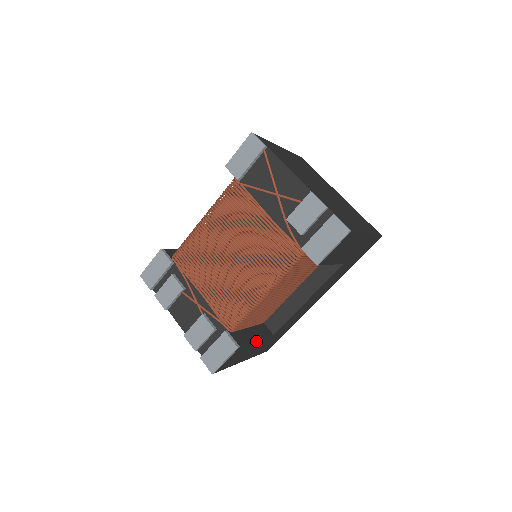
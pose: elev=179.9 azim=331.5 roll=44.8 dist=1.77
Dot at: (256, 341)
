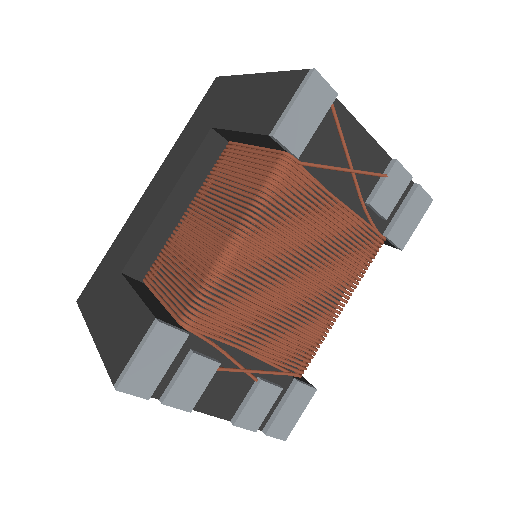
Dot at: occluded
